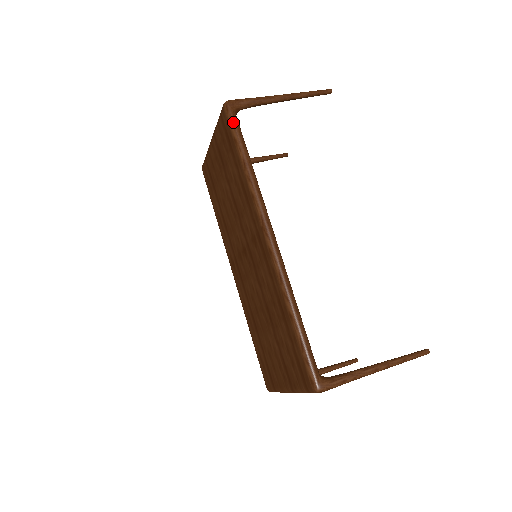
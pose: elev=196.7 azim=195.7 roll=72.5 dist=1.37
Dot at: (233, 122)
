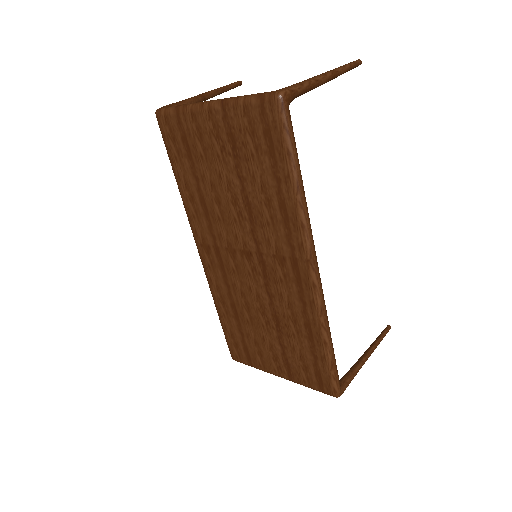
Dot at: (289, 127)
